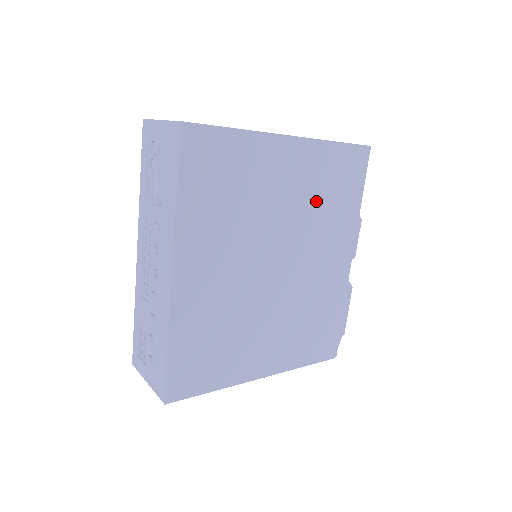
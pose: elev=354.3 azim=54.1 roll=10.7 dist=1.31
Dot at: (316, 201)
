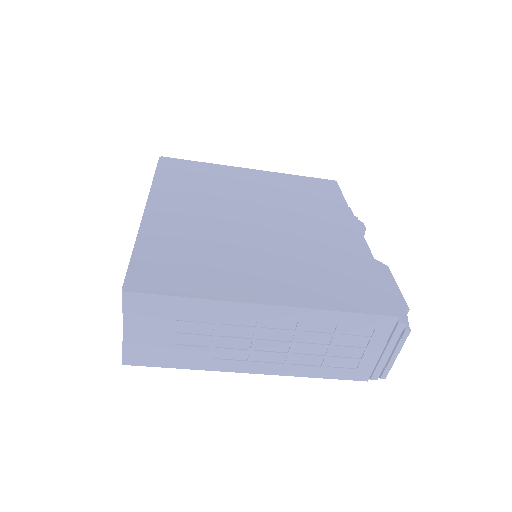
Dot at: (290, 197)
